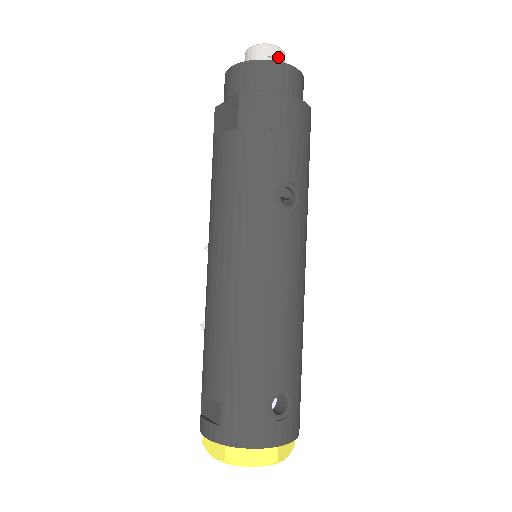
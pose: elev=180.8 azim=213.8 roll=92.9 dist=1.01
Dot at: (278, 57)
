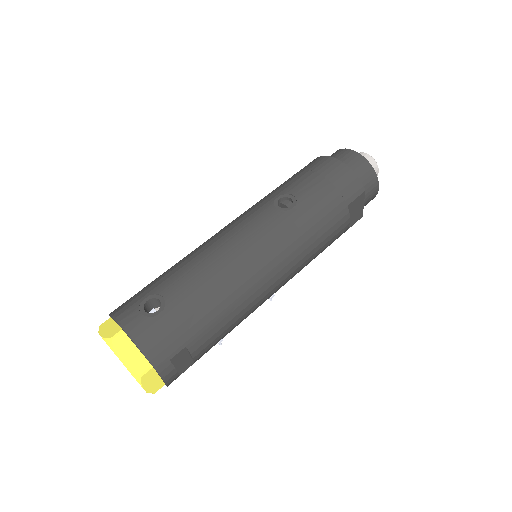
Dot at: occluded
